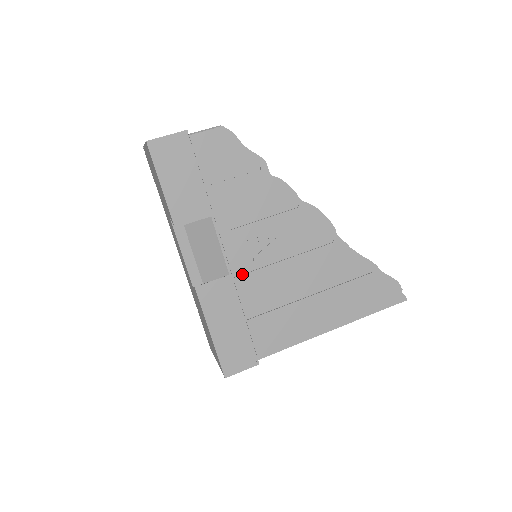
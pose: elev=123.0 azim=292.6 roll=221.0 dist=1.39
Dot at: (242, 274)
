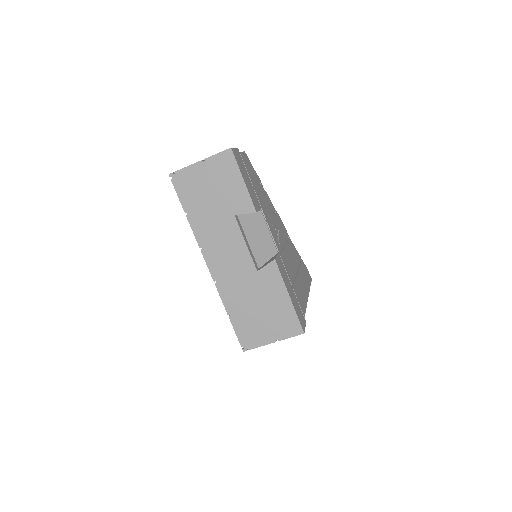
Dot at: (280, 253)
